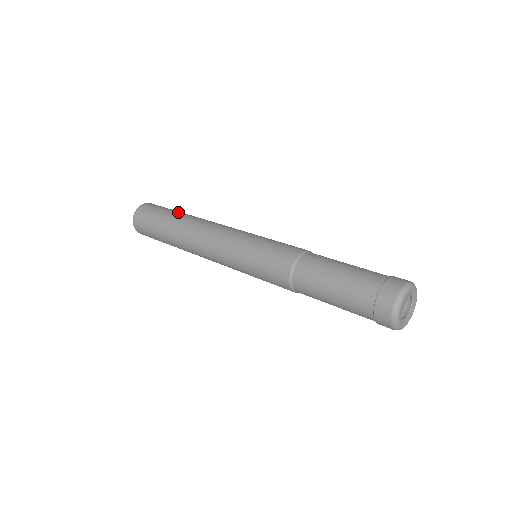
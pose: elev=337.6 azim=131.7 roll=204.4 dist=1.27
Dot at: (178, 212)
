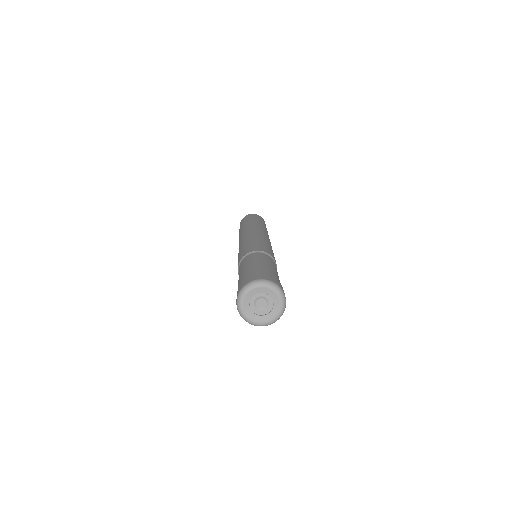
Dot at: (254, 220)
